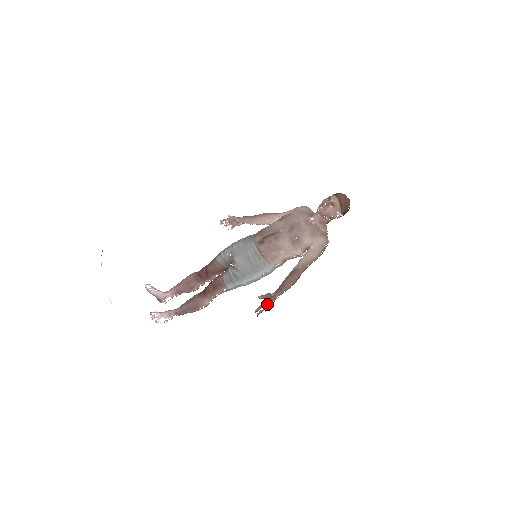
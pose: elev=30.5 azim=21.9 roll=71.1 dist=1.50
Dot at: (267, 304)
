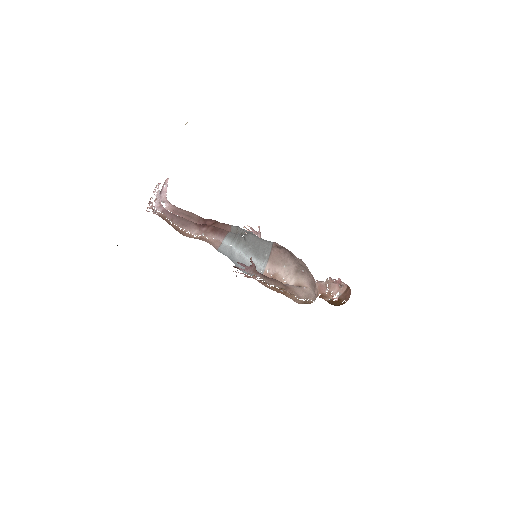
Dot at: (249, 269)
